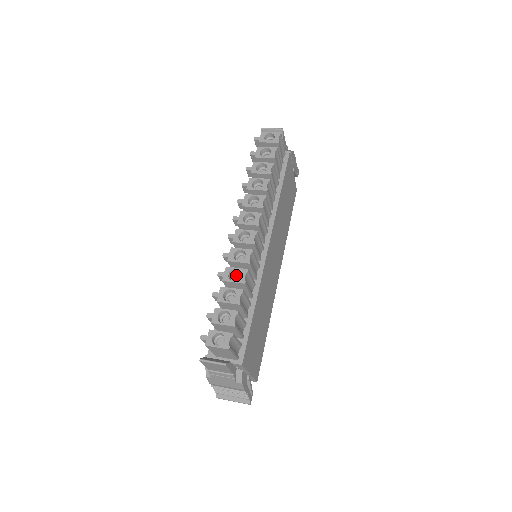
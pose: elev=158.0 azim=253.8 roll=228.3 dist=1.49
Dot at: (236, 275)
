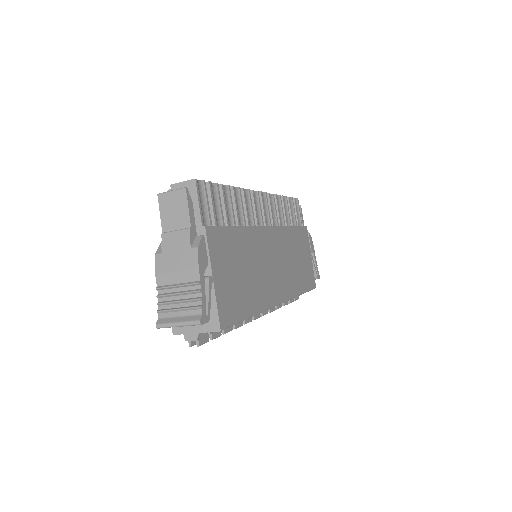
Dot at: occluded
